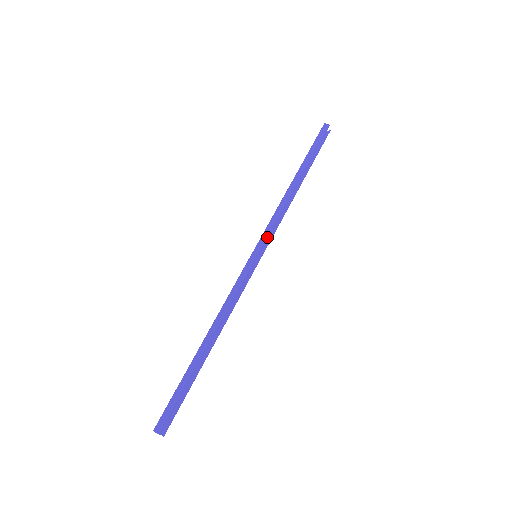
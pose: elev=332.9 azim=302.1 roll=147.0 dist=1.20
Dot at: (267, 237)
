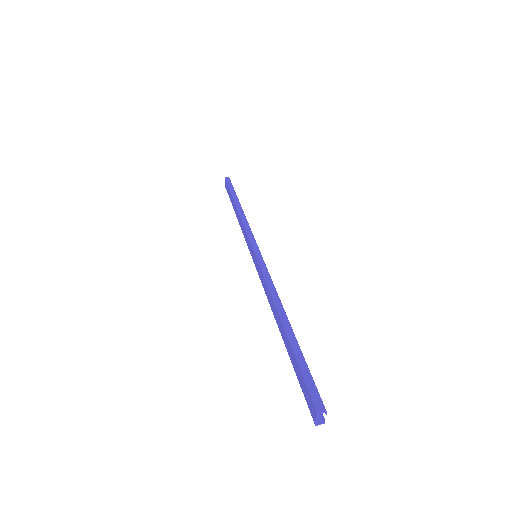
Dot at: (255, 240)
